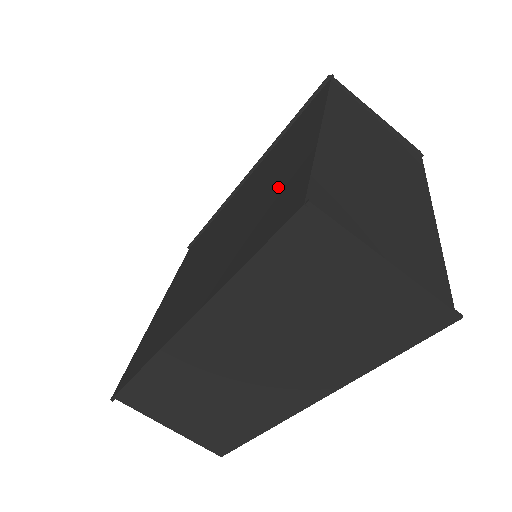
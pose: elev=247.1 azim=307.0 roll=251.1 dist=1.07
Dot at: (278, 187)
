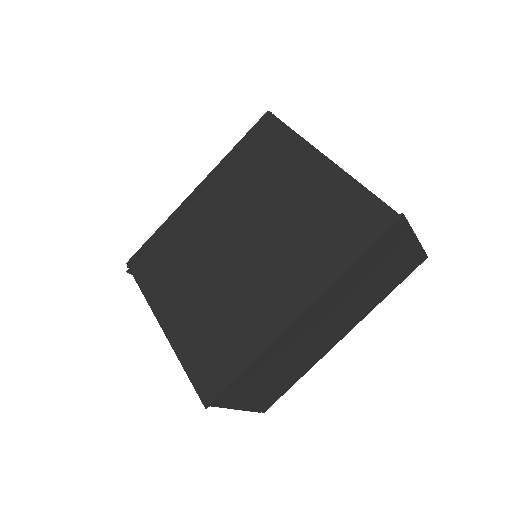
Dot at: (322, 205)
